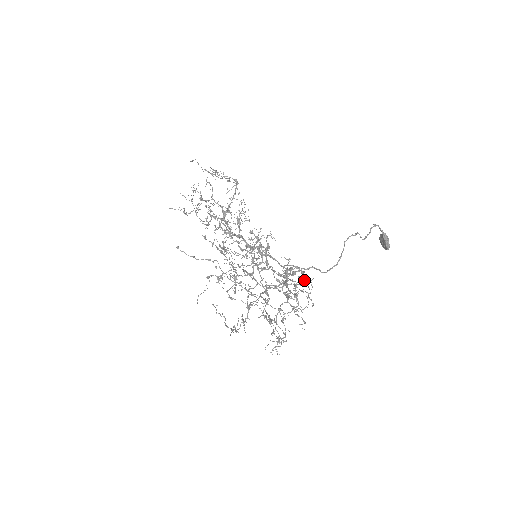
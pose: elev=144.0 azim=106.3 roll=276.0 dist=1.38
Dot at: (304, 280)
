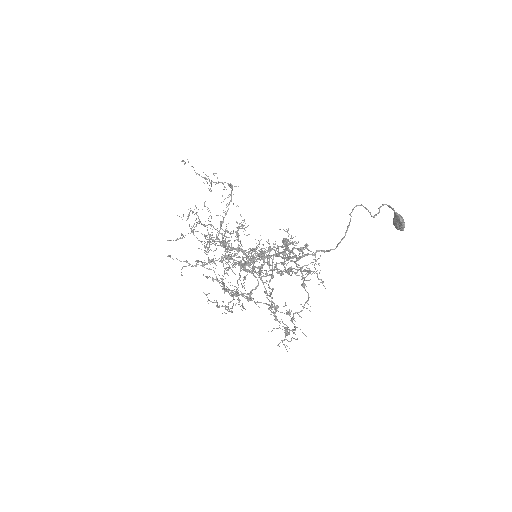
Dot at: (308, 249)
